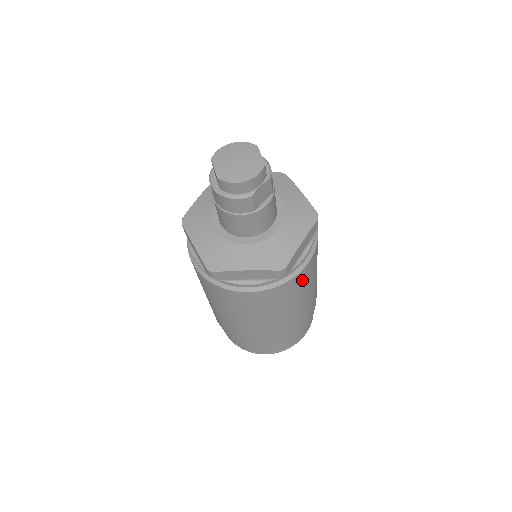
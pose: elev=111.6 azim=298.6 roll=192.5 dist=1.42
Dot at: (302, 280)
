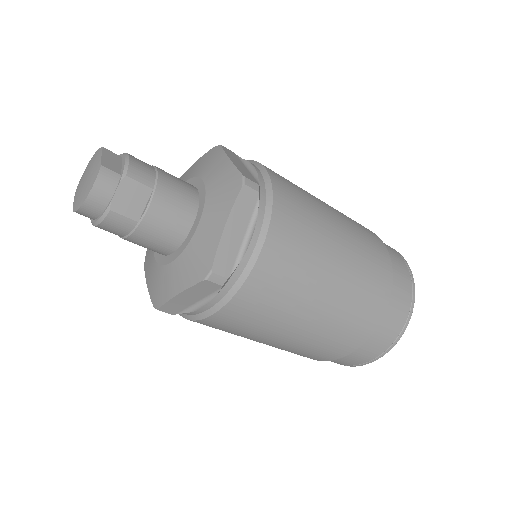
Dot at: (278, 271)
